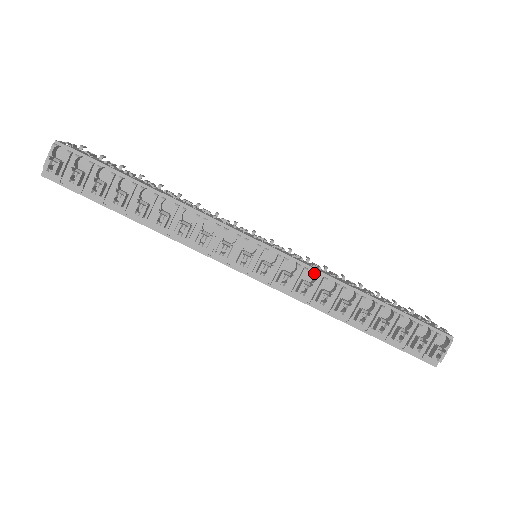
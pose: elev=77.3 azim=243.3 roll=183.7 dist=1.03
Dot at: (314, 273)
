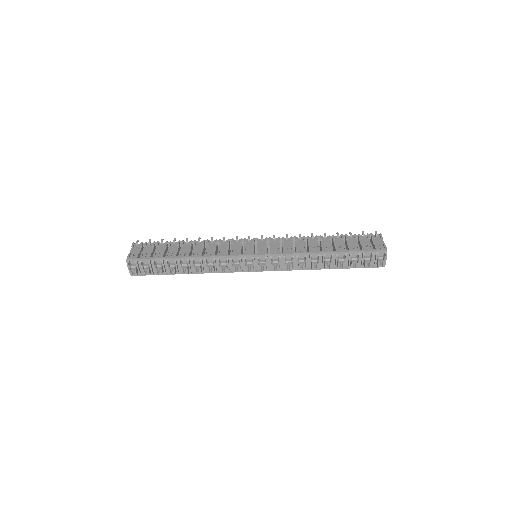
Dot at: (290, 254)
